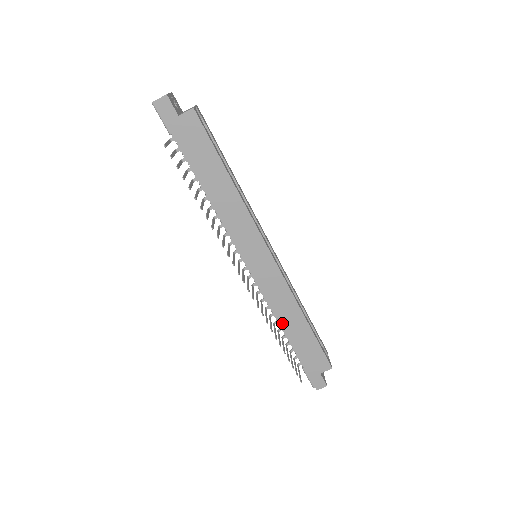
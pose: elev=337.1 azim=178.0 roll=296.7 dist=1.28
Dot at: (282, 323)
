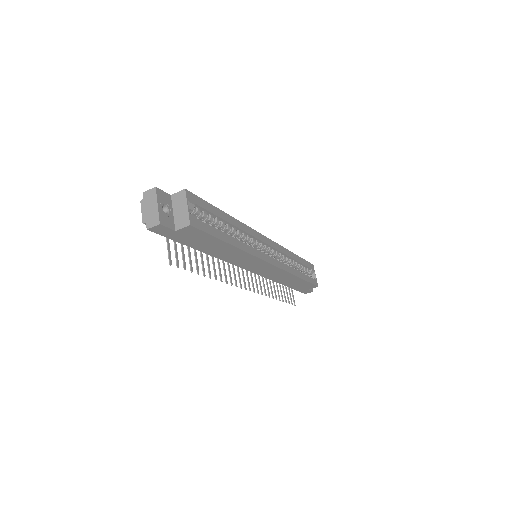
Dot at: (280, 282)
